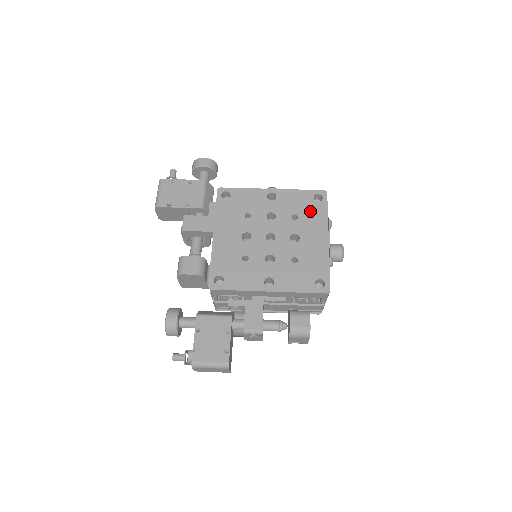
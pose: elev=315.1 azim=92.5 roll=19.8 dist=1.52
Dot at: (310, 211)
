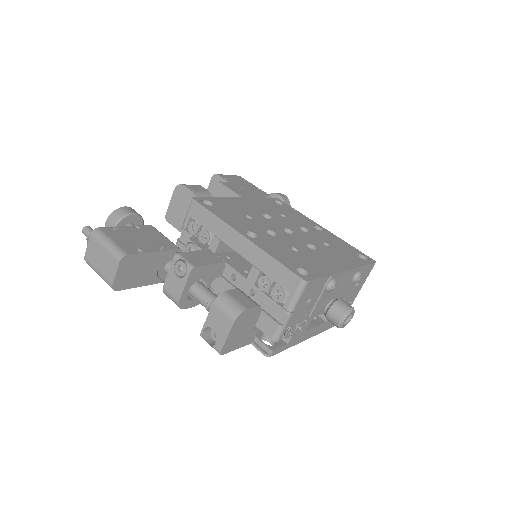
Dot at: (346, 253)
